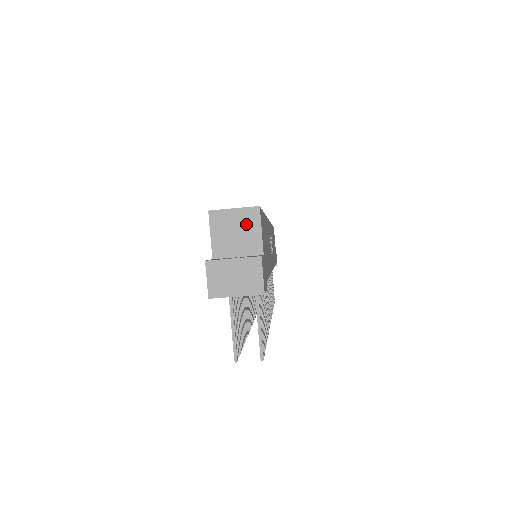
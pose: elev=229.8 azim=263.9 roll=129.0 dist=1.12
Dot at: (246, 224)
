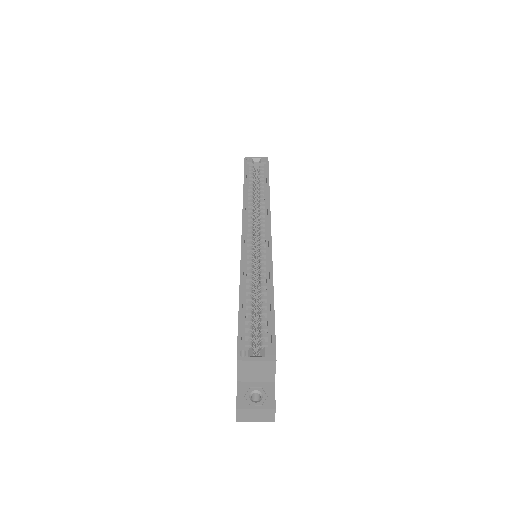
Dot at: (264, 368)
